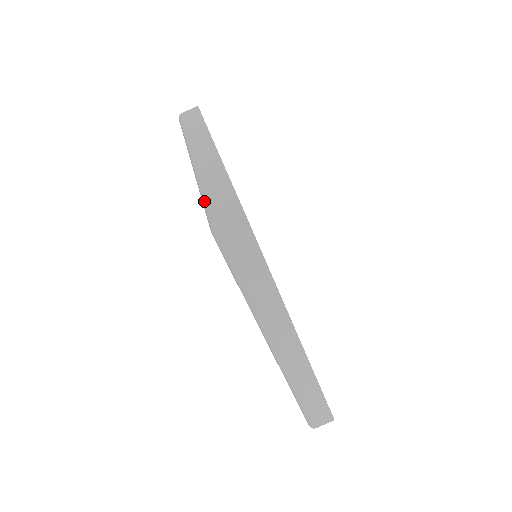
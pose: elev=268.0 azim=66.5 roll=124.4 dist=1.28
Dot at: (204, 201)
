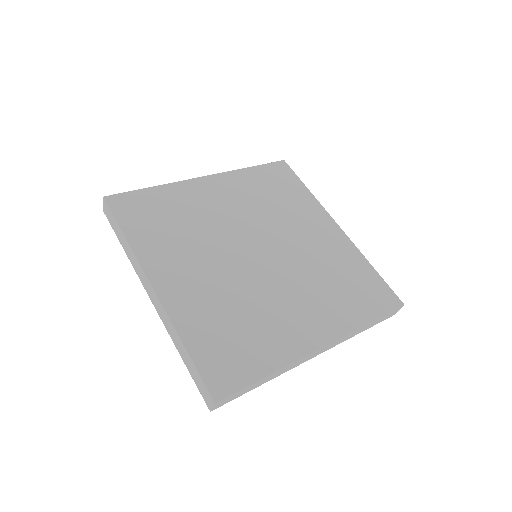
Dot at: occluded
